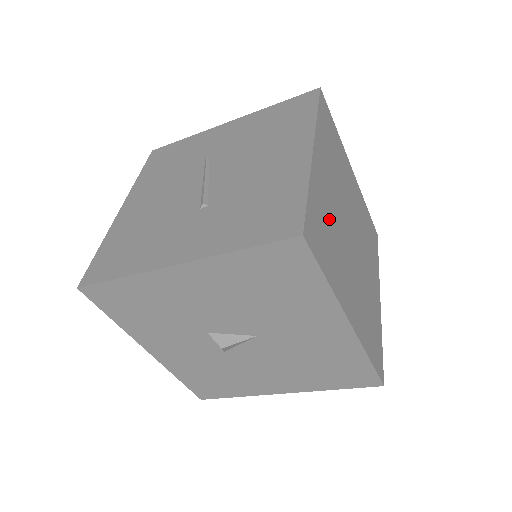
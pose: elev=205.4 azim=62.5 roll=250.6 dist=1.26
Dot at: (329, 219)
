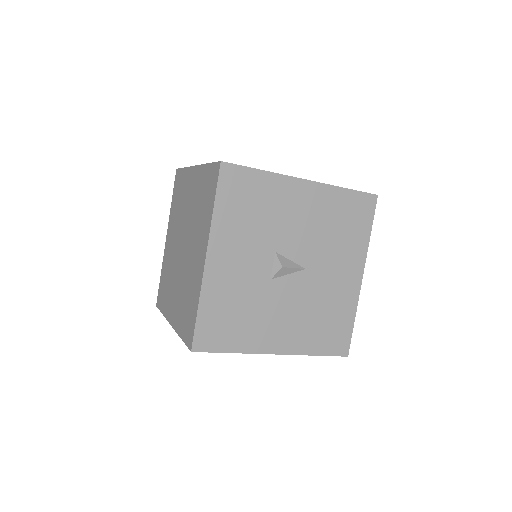
Dot at: occluded
